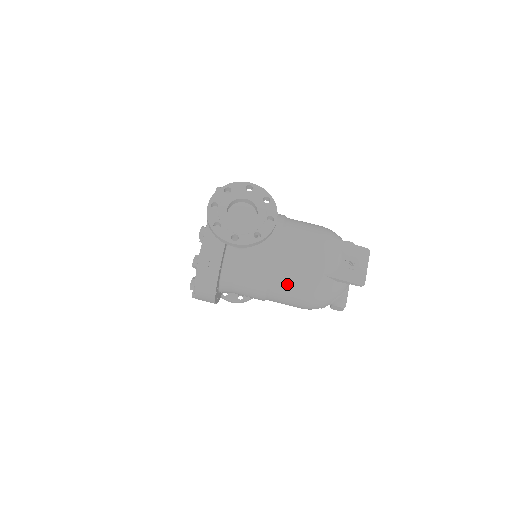
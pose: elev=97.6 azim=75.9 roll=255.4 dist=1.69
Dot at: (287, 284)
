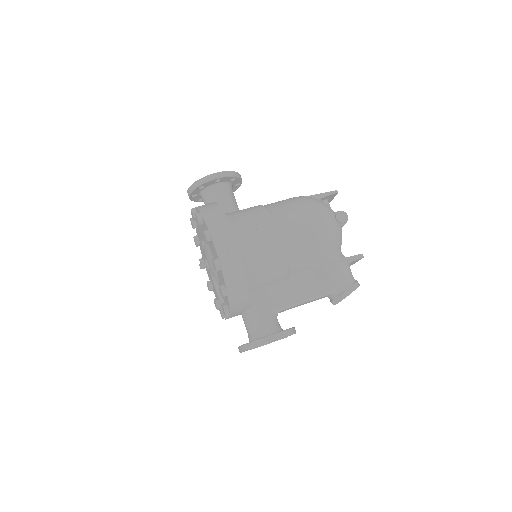
Dot at: (283, 207)
